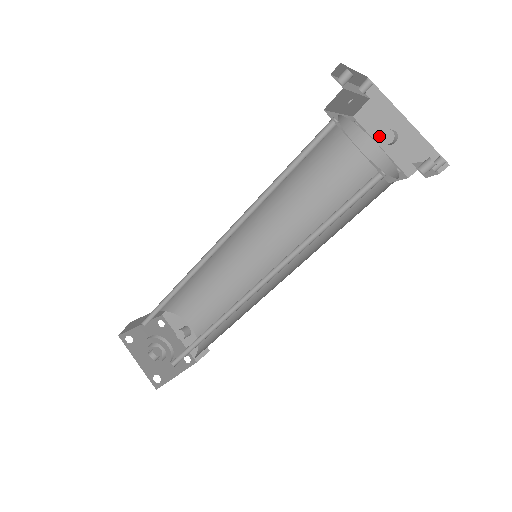
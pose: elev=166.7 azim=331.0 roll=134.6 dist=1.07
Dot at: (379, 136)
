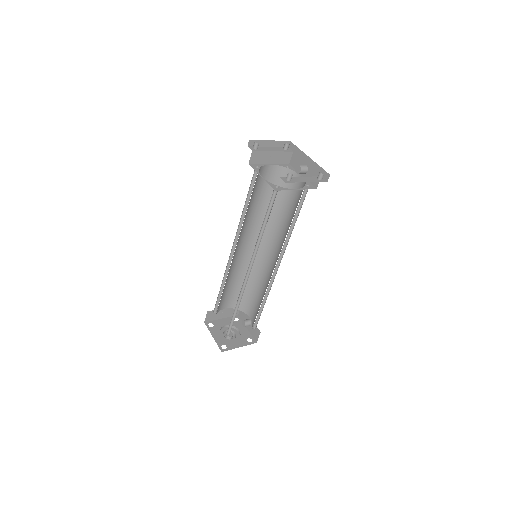
Dot at: (295, 170)
